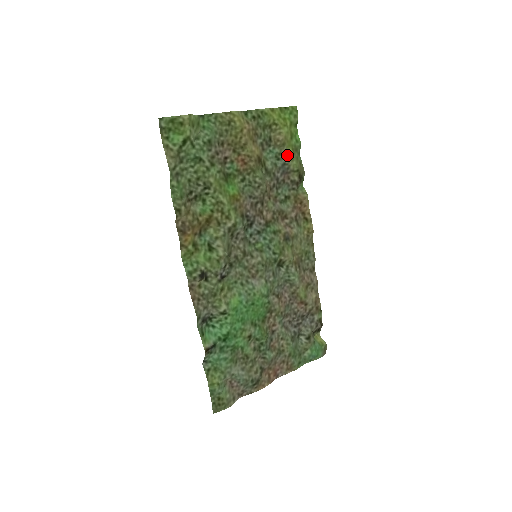
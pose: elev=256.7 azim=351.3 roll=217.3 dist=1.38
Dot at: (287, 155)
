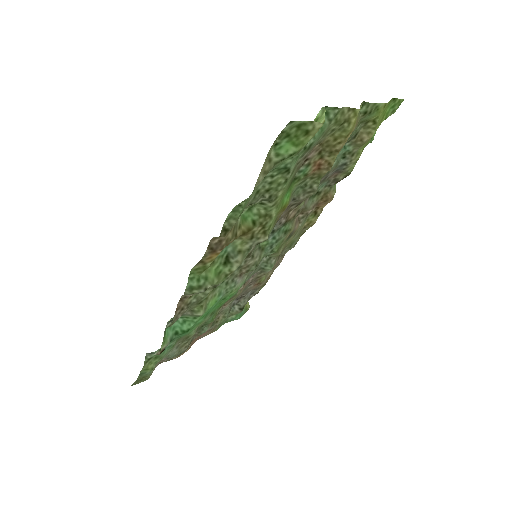
Dot at: (355, 156)
